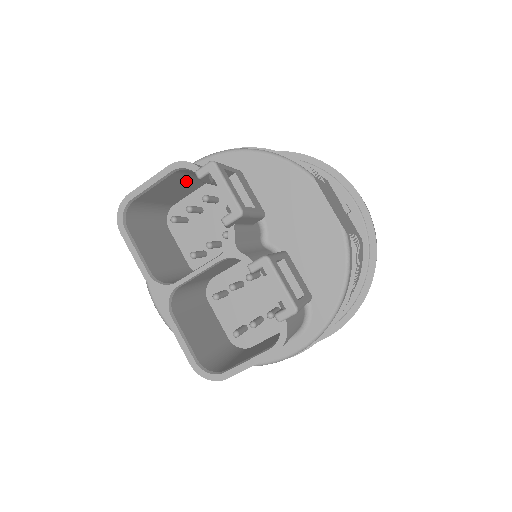
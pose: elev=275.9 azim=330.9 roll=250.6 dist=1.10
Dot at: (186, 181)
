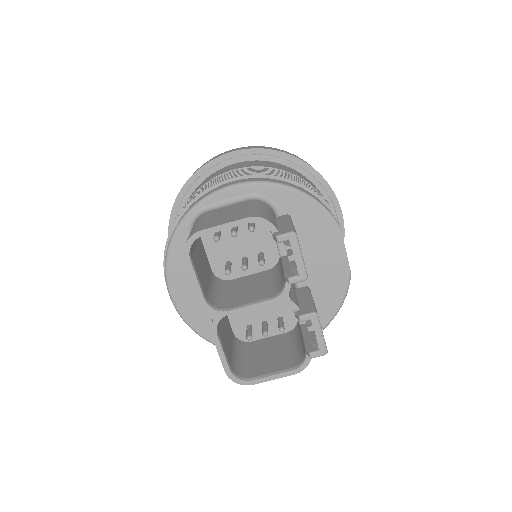
Dot at: occluded
